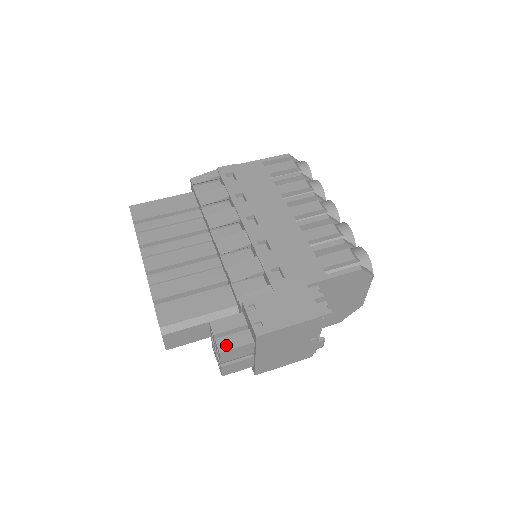
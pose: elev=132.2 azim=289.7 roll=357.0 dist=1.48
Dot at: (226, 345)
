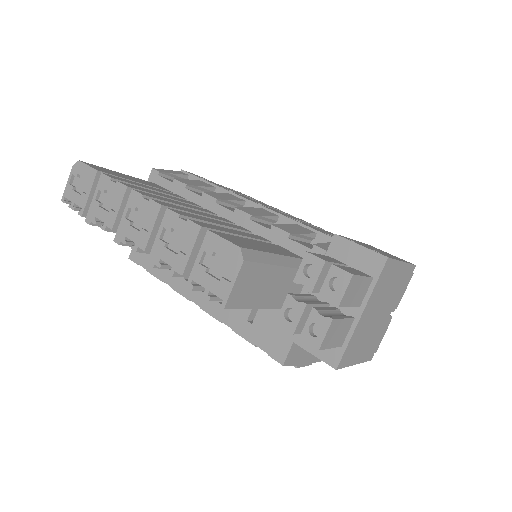
Dot at: (350, 271)
